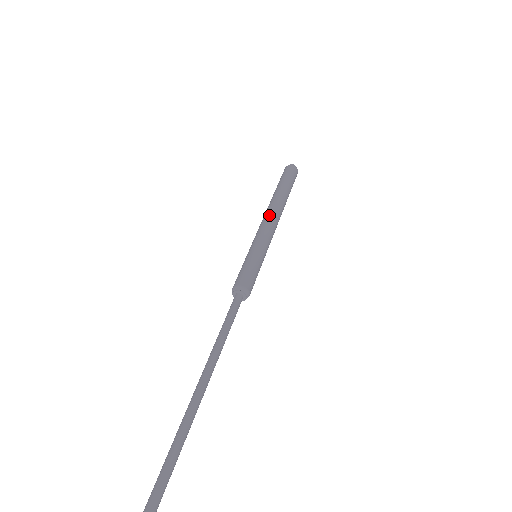
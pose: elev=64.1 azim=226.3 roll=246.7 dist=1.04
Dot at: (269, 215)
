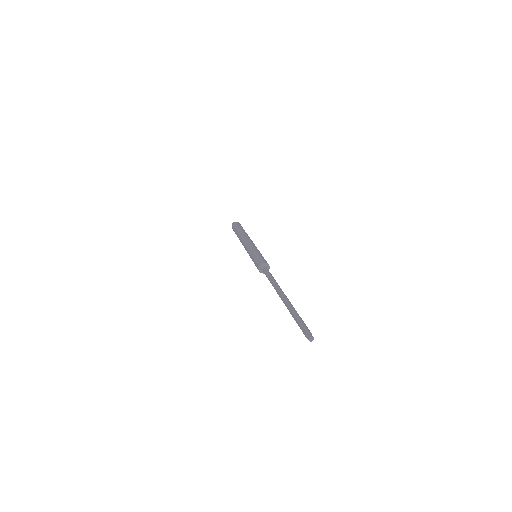
Dot at: occluded
